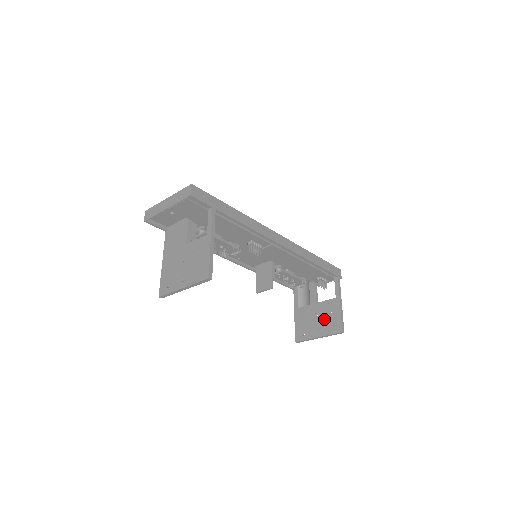
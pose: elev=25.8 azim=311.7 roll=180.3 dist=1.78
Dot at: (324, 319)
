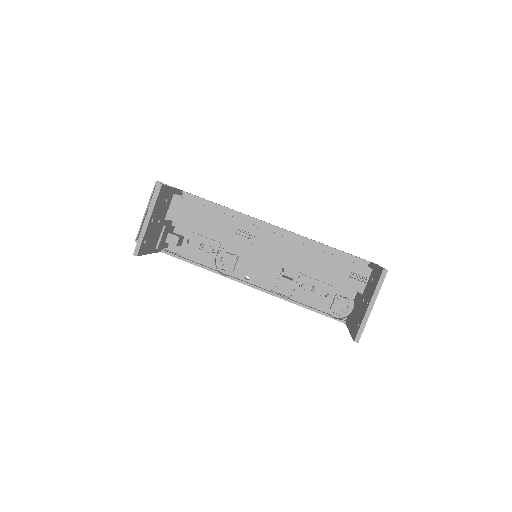
Dot at: (369, 290)
